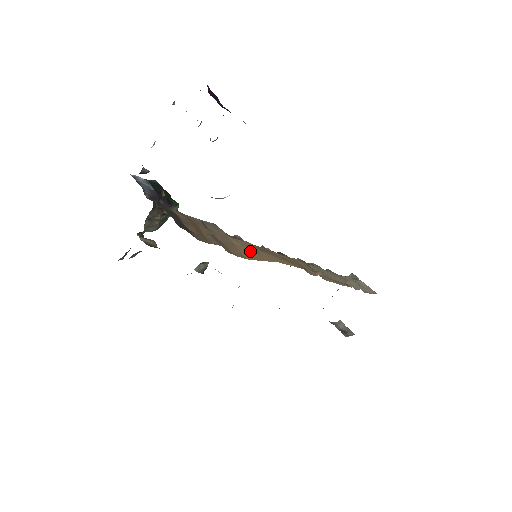
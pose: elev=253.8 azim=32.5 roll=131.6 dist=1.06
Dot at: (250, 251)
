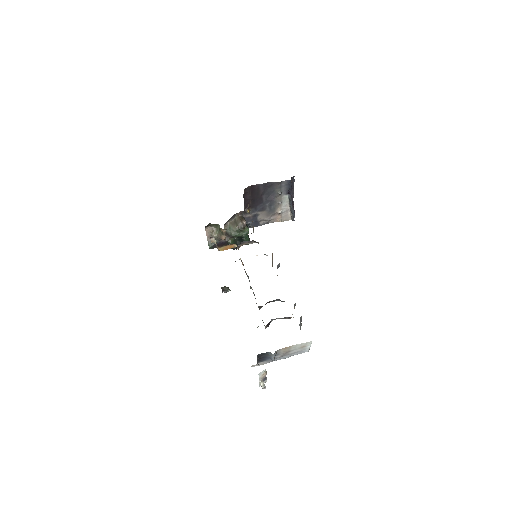
Dot at: occluded
